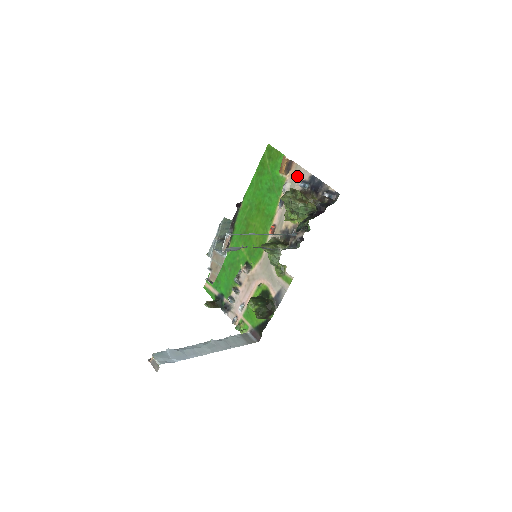
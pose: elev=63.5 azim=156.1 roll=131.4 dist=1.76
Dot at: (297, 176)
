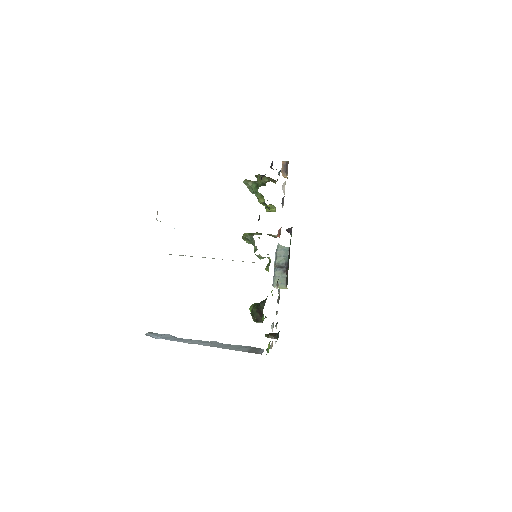
Dot at: occluded
